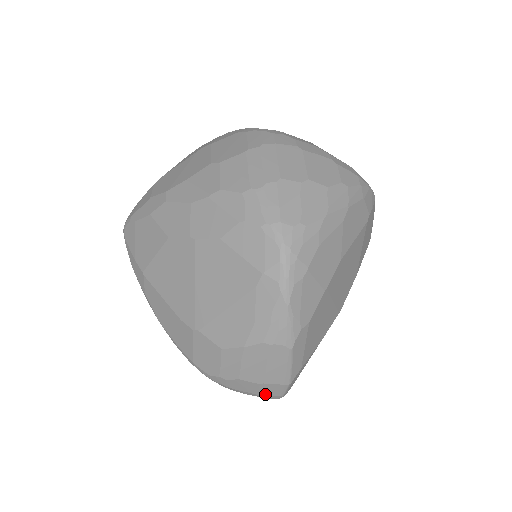
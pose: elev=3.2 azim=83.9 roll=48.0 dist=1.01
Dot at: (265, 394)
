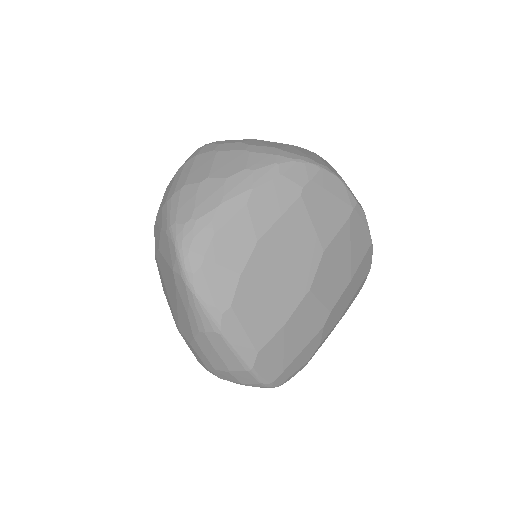
Dot at: (246, 382)
